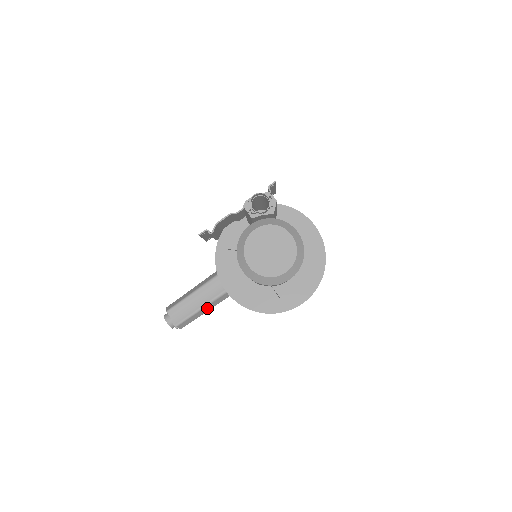
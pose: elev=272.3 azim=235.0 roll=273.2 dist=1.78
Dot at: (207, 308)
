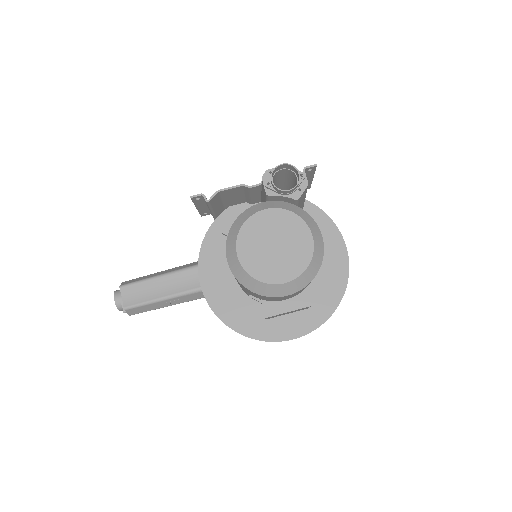
Dot at: (172, 301)
